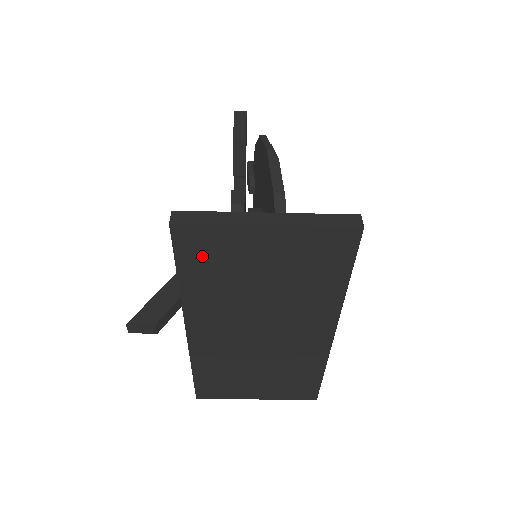
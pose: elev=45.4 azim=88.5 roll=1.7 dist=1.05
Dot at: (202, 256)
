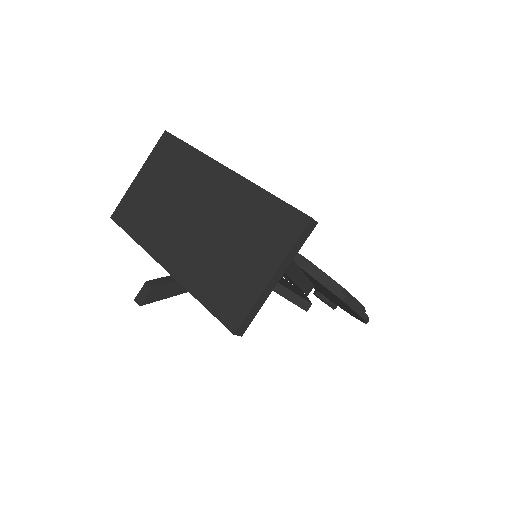
Dot at: (130, 215)
